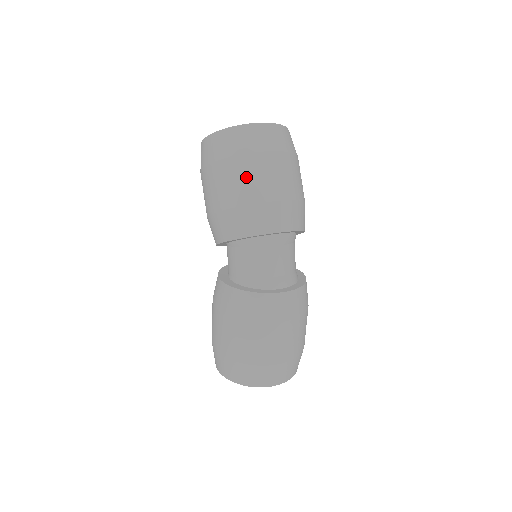
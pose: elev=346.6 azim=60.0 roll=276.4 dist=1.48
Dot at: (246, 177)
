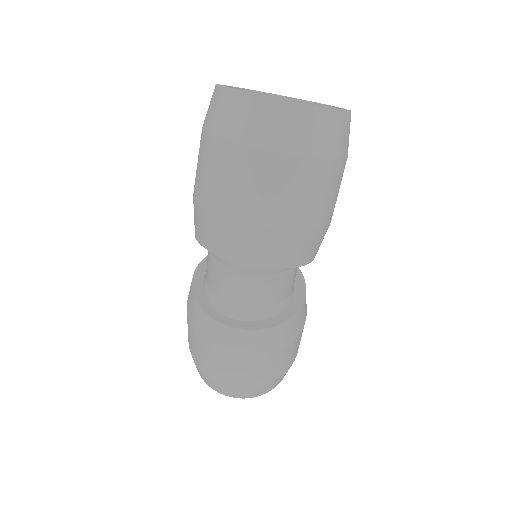
Dot at: (212, 171)
